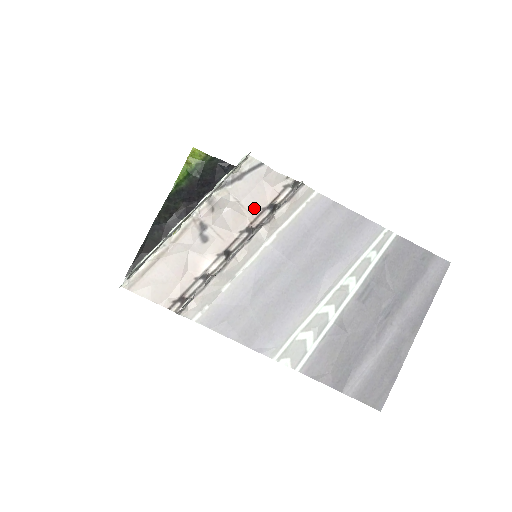
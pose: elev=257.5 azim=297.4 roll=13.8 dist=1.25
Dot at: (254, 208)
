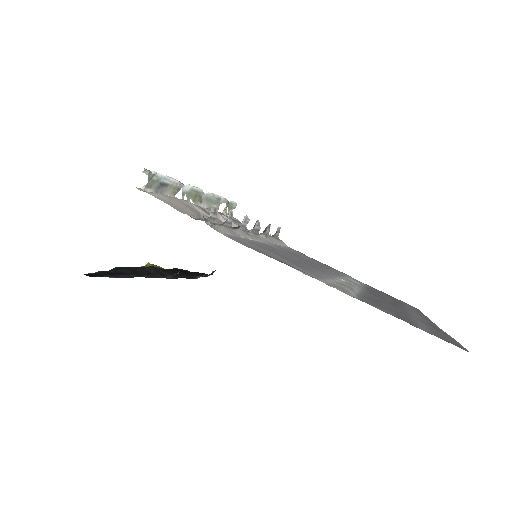
Dot at: occluded
